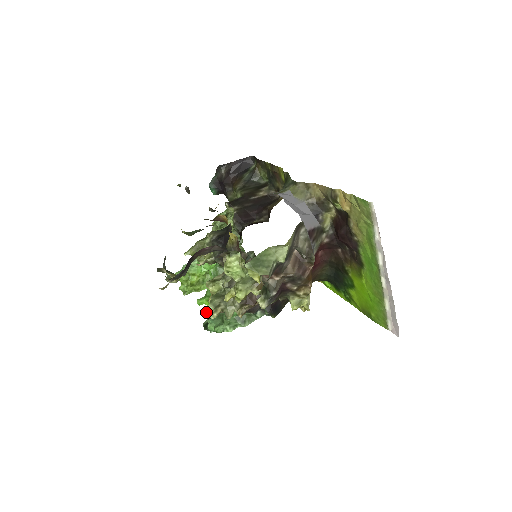
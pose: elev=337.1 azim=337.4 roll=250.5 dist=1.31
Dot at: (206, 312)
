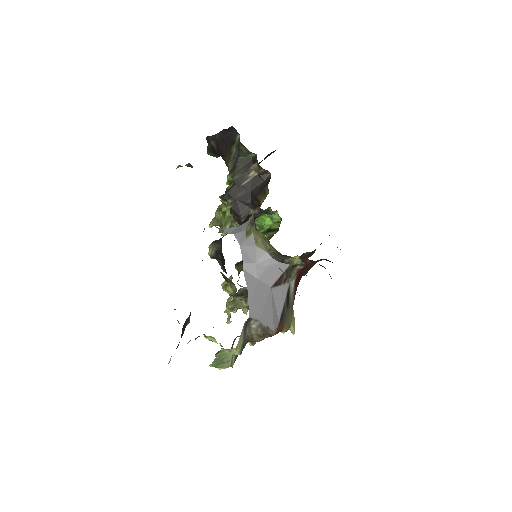
Dot at: occluded
